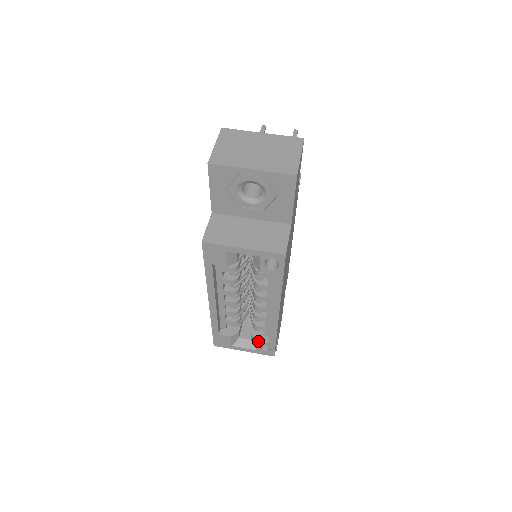
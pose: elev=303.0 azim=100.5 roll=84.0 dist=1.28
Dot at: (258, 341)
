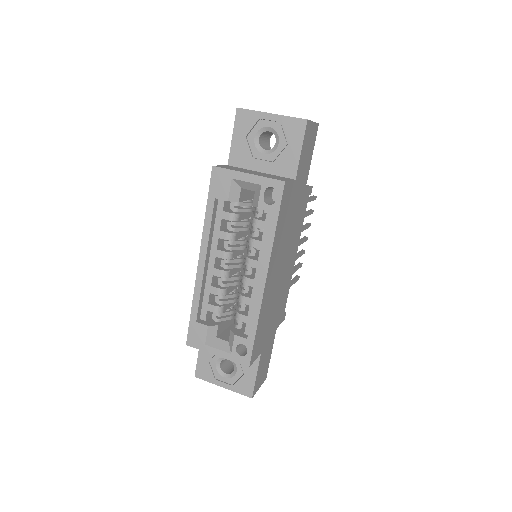
Dot at: (236, 335)
